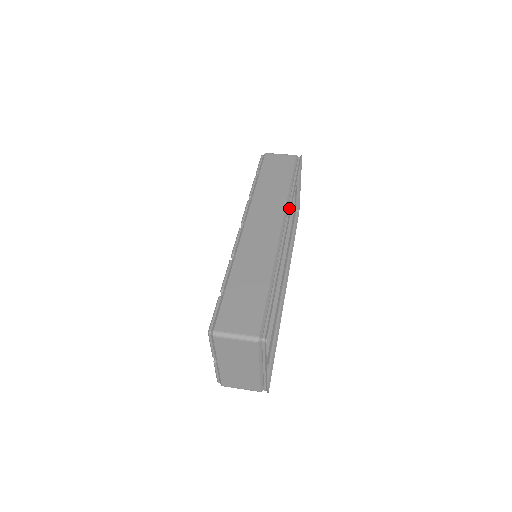
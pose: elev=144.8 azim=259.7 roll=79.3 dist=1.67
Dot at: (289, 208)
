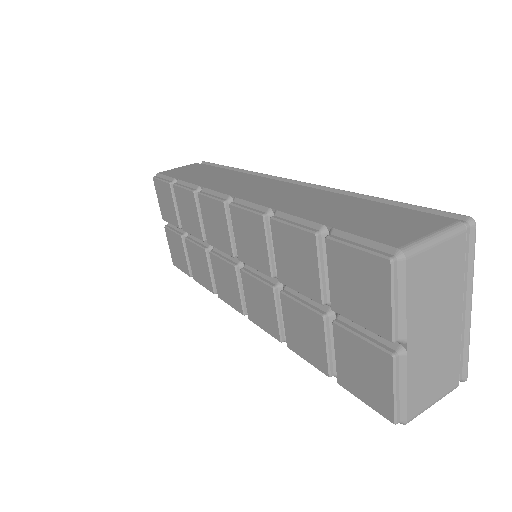
Dot at: (259, 176)
